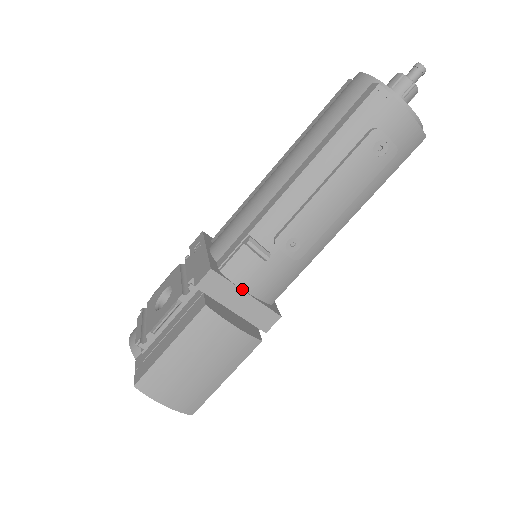
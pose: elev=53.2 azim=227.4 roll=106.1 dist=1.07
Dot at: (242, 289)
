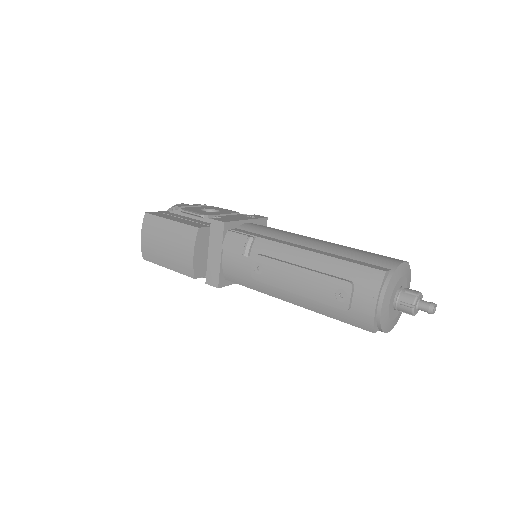
Dot at: (222, 251)
